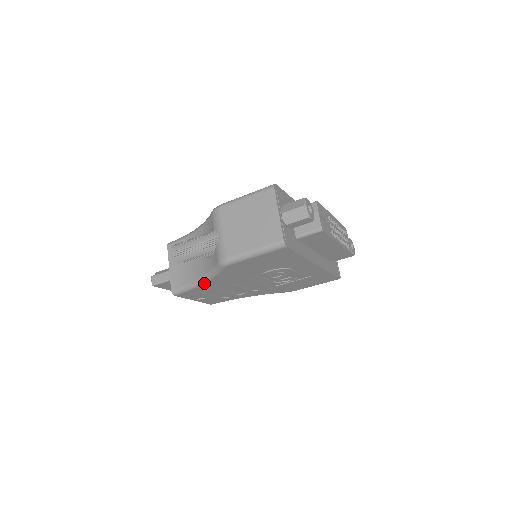
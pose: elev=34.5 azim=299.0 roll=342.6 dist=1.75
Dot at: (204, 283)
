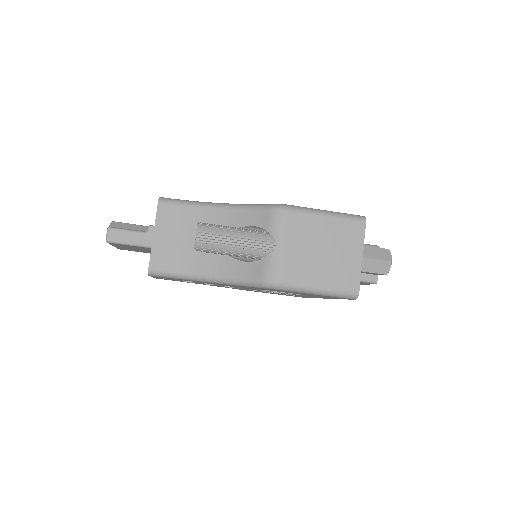
Dot at: (208, 282)
